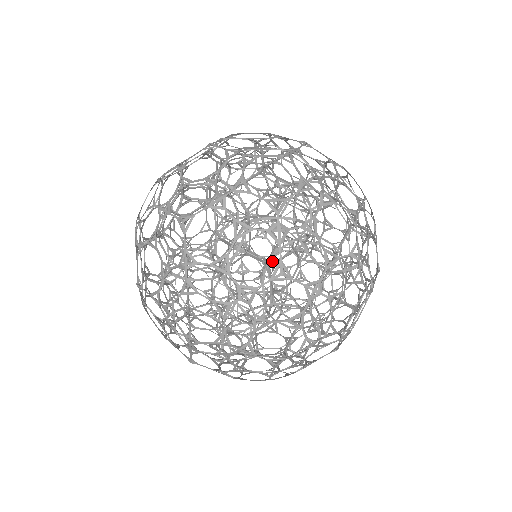
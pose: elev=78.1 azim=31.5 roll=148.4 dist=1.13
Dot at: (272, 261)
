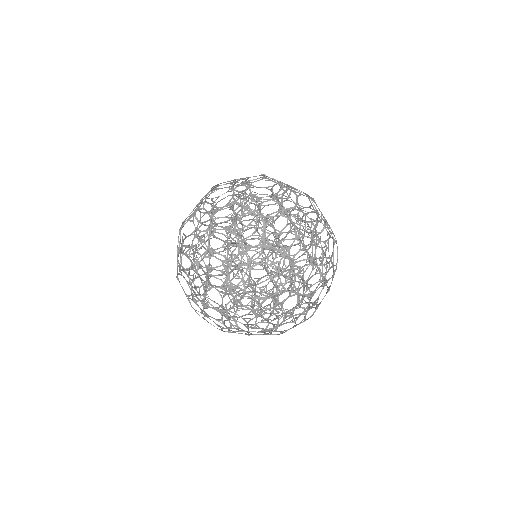
Dot at: occluded
